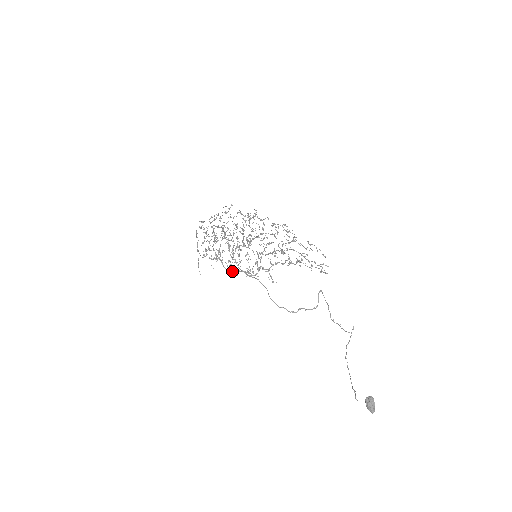
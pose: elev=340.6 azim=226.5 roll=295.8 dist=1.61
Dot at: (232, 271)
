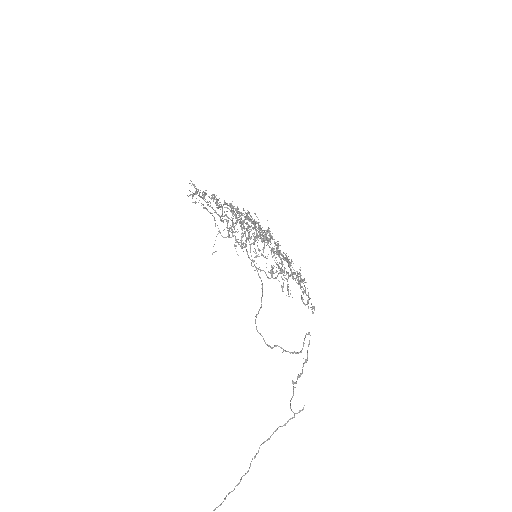
Dot at: (251, 264)
